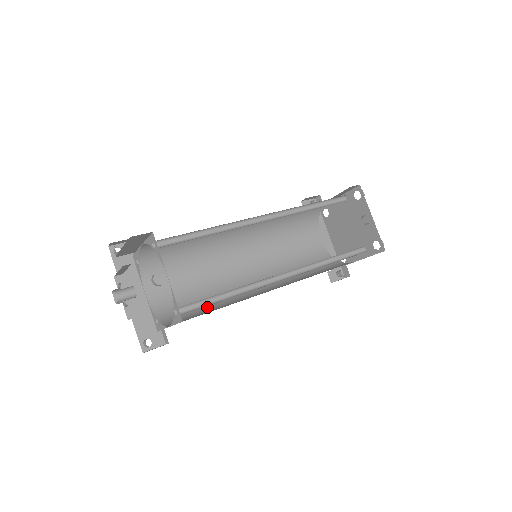
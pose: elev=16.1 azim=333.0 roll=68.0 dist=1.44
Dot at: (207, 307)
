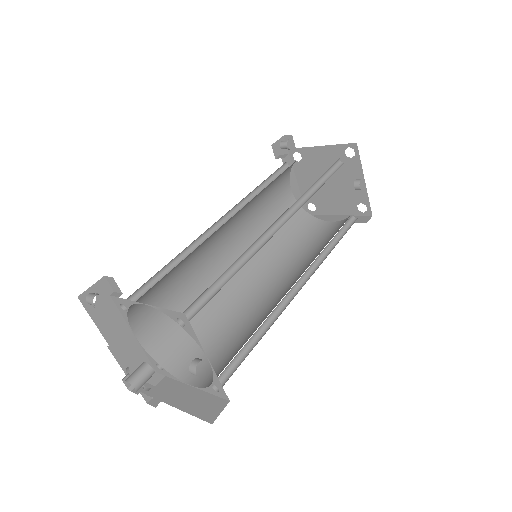
Dot at: (210, 330)
